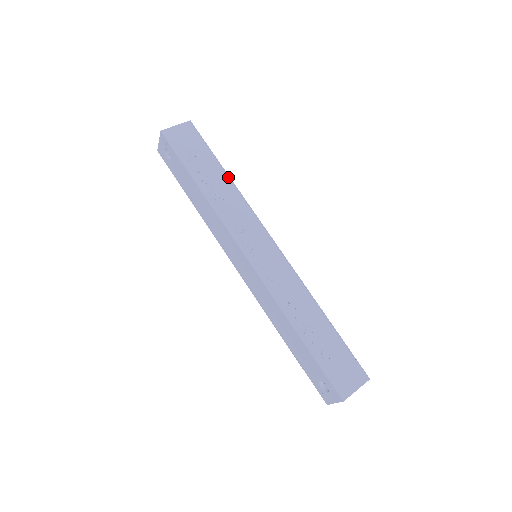
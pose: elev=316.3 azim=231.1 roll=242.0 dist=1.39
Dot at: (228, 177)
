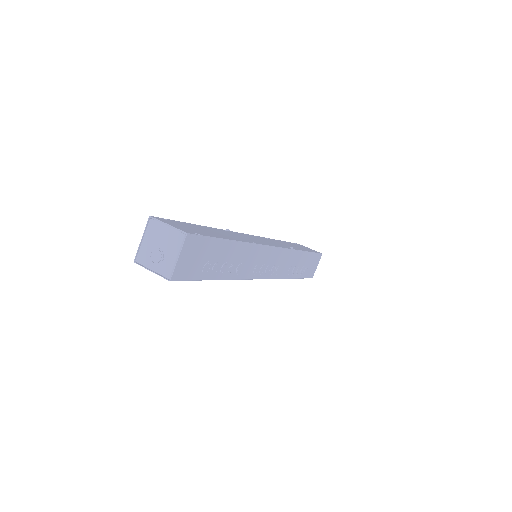
Dot at: (238, 243)
